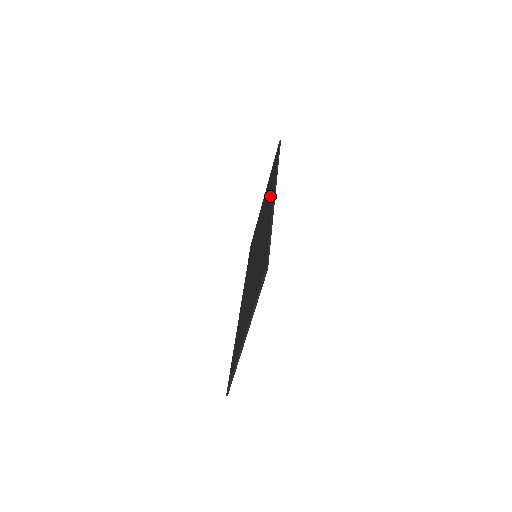
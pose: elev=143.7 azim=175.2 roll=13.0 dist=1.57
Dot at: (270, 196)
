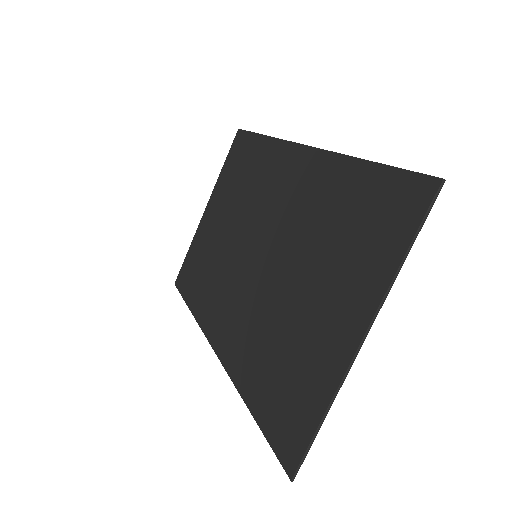
Dot at: (277, 167)
